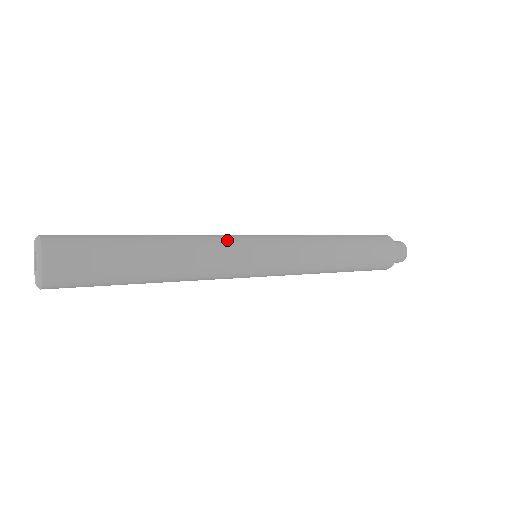
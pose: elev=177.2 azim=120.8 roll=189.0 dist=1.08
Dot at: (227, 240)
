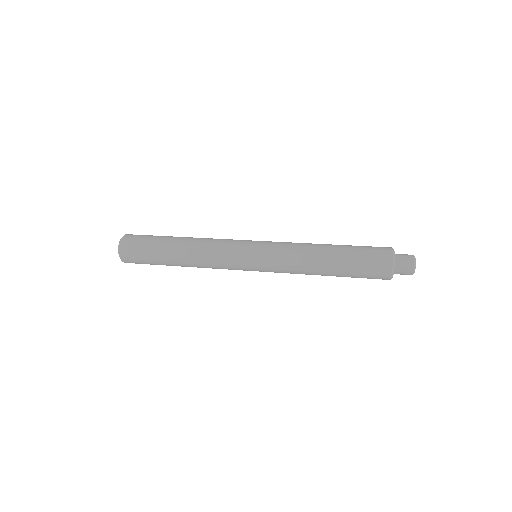
Dot at: (225, 247)
